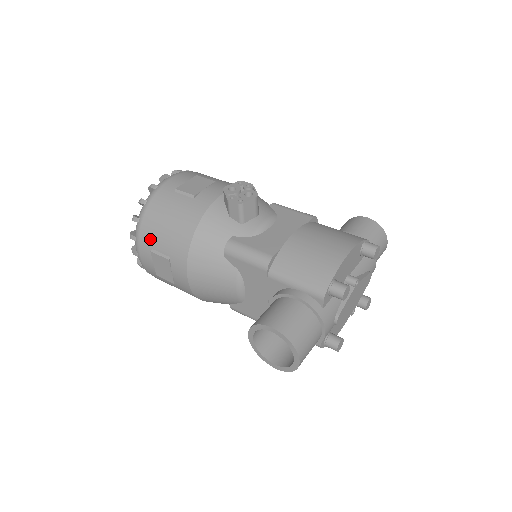
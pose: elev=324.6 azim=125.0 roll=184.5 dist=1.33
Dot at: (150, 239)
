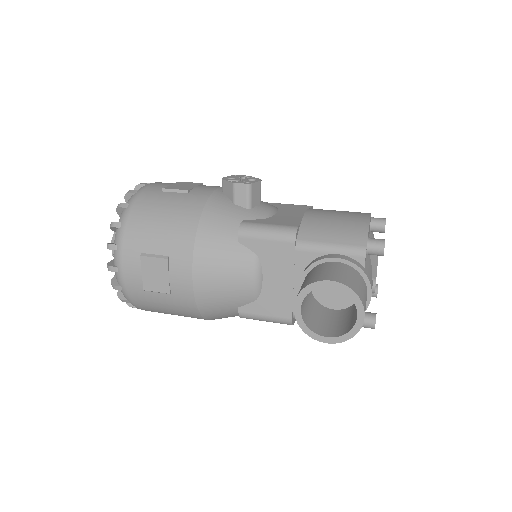
Dot at: (139, 241)
